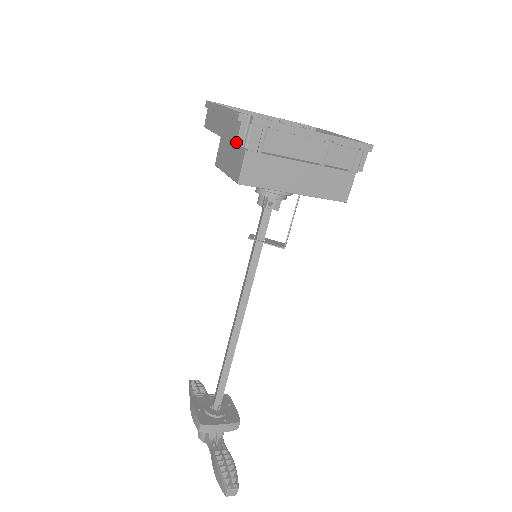
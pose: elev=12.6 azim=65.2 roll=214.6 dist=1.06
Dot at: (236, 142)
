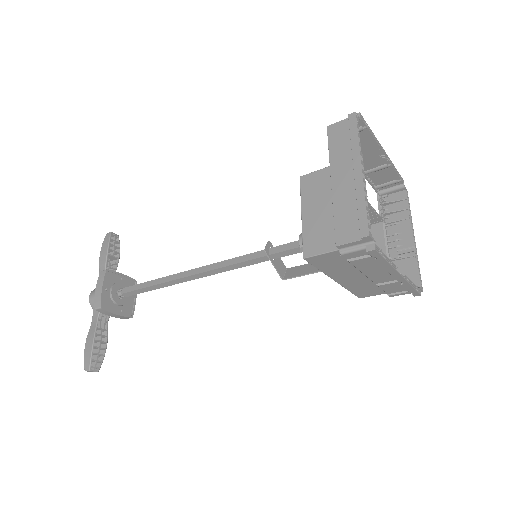
Dot at: (339, 244)
